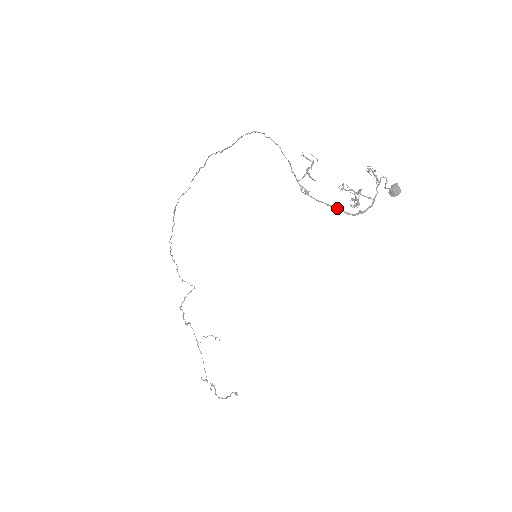
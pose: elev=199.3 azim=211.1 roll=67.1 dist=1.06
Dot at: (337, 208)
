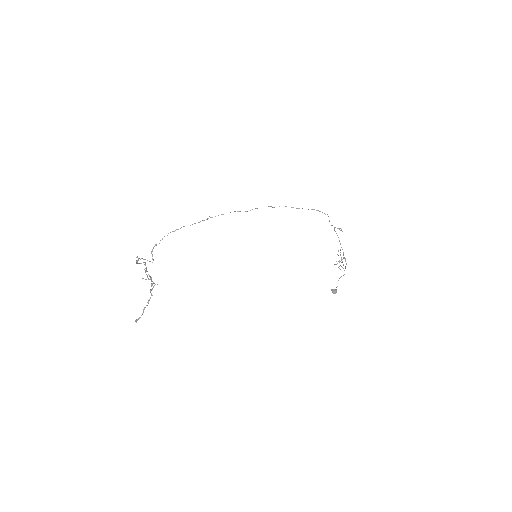
Dot at: occluded
